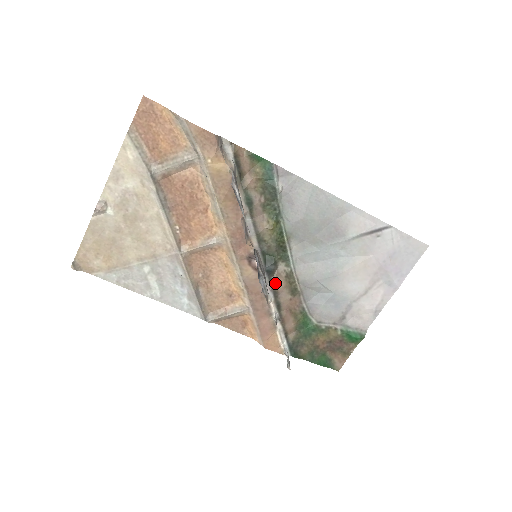
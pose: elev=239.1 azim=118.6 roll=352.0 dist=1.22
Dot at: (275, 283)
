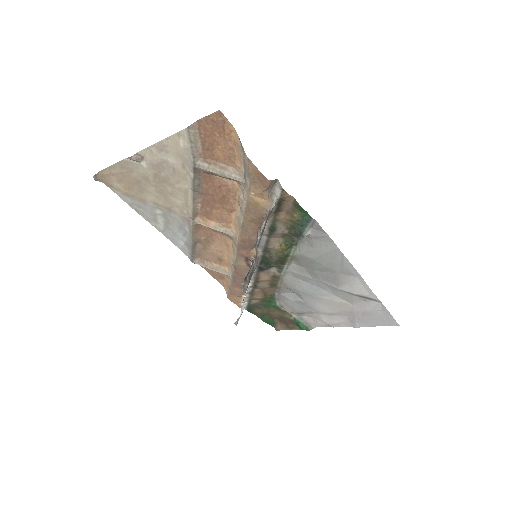
Dot at: (261, 276)
